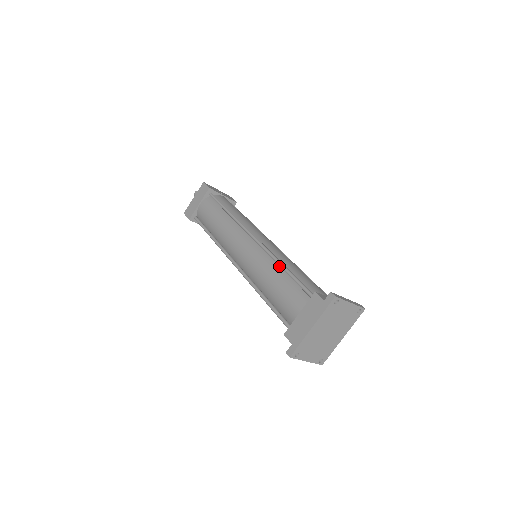
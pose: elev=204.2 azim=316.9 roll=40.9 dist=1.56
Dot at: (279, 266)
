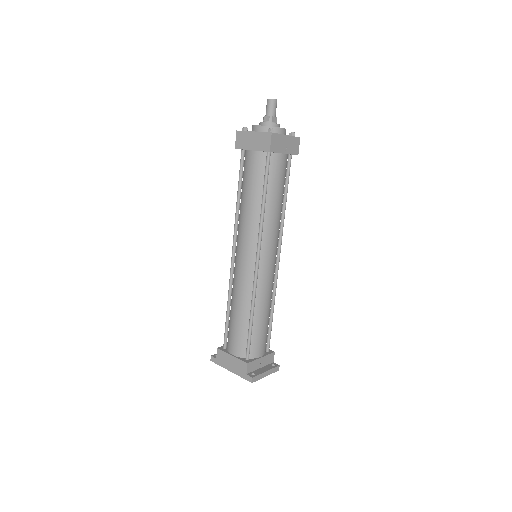
Dot at: (251, 309)
